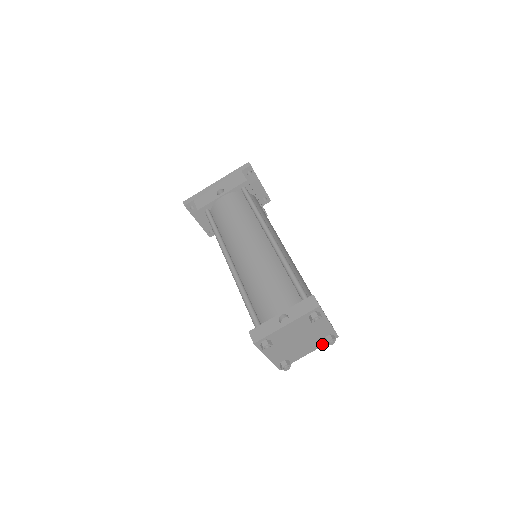
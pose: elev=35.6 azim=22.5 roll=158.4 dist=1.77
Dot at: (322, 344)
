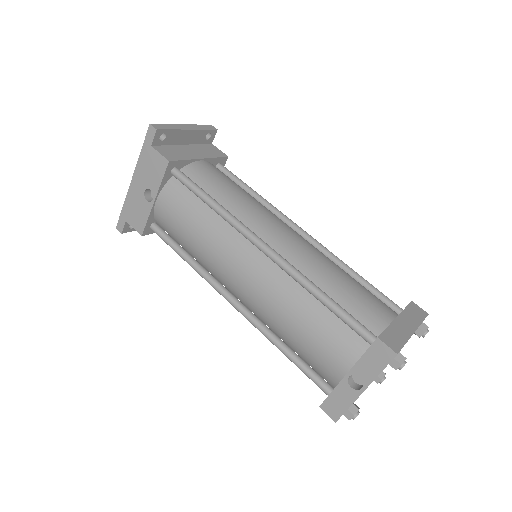
Dot at: occluded
